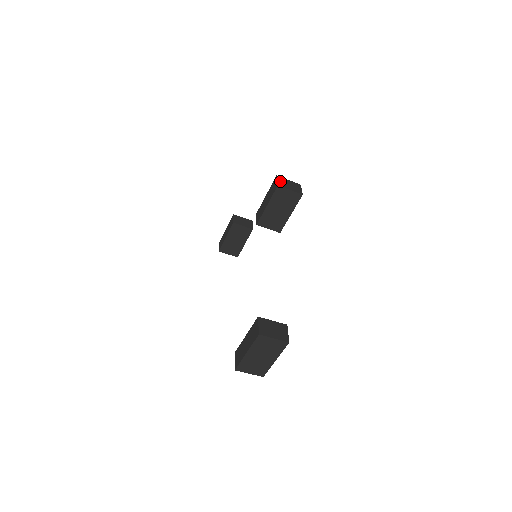
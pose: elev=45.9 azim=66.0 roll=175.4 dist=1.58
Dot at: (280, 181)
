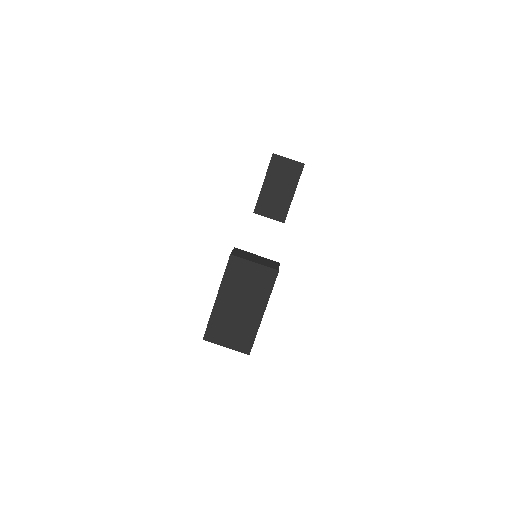
Dot at: occluded
